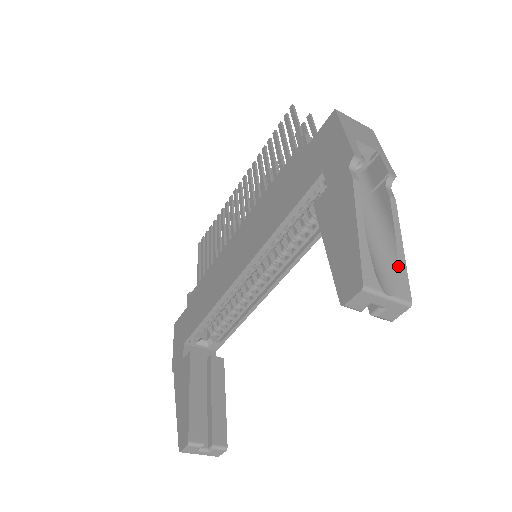
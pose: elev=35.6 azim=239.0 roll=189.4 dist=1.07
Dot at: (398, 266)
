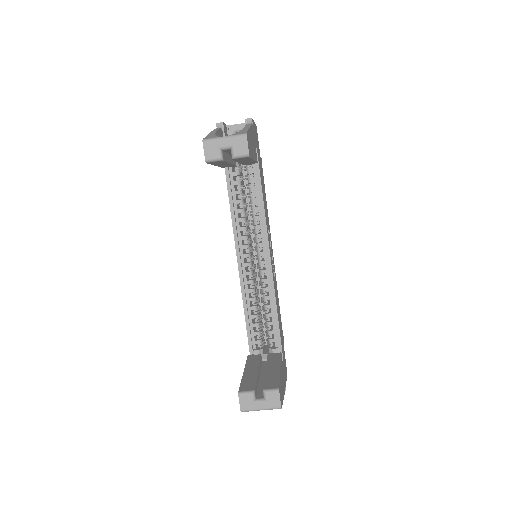
Dot at: (240, 131)
